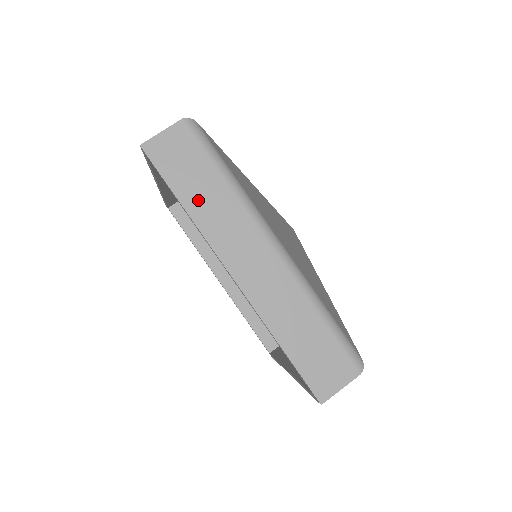
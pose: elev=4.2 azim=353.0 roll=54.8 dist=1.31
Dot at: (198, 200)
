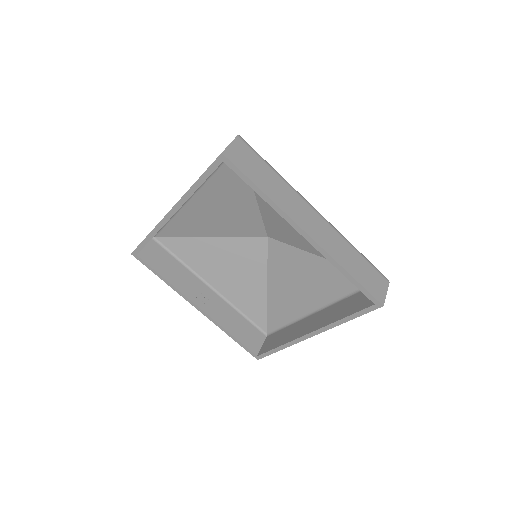
Dot at: (269, 187)
